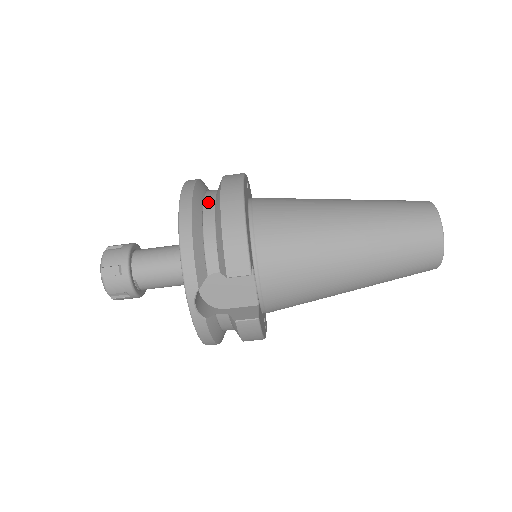
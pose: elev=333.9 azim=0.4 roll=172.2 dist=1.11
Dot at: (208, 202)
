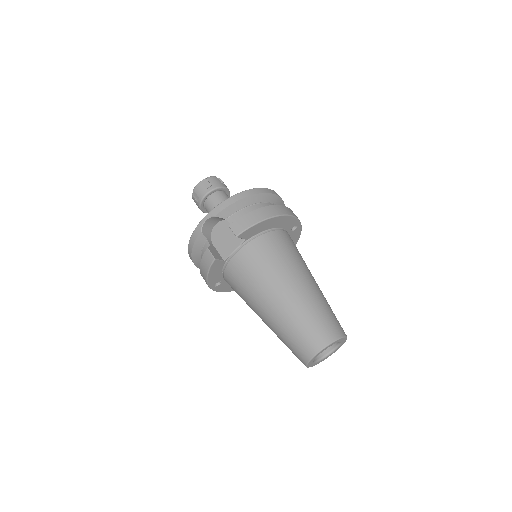
Dot at: occluded
